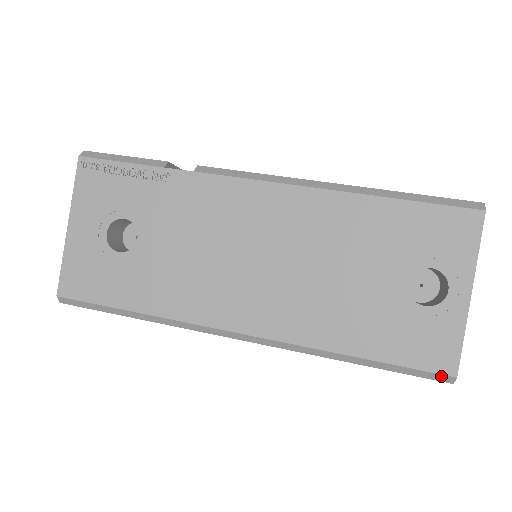
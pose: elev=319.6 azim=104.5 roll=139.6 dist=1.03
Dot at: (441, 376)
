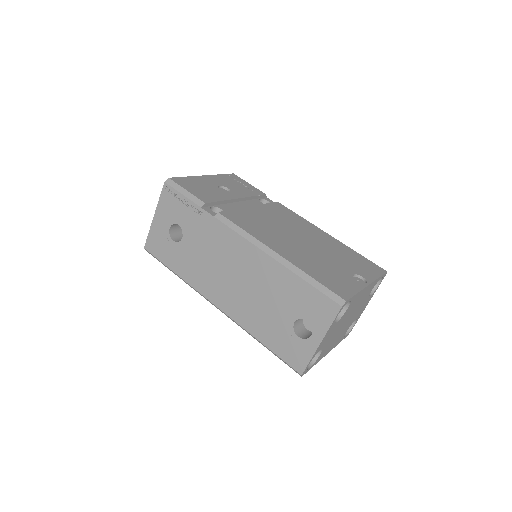
Dot at: (296, 371)
